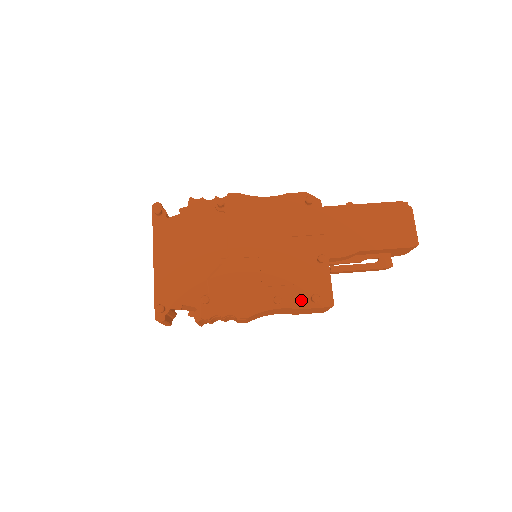
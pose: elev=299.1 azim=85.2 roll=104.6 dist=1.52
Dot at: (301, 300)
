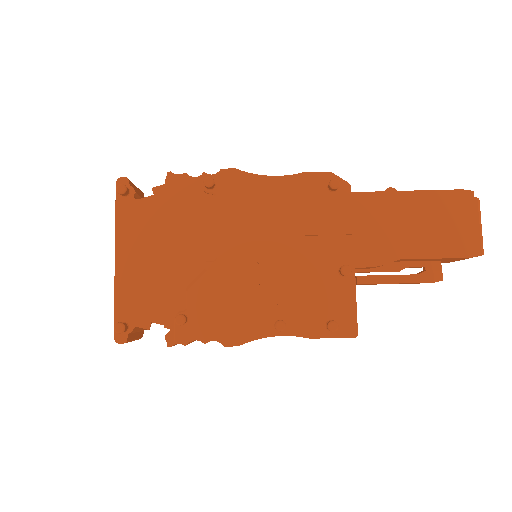
Dot at: (313, 326)
